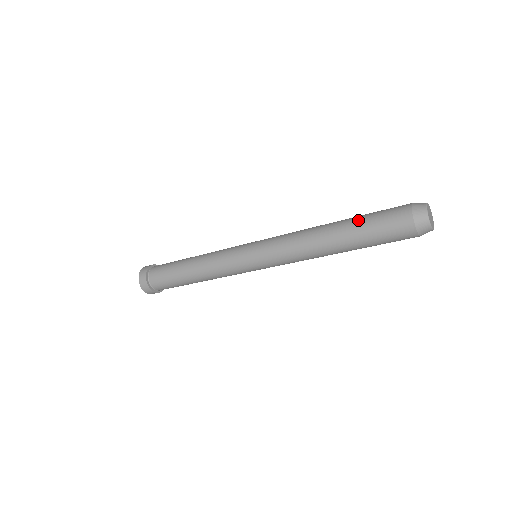
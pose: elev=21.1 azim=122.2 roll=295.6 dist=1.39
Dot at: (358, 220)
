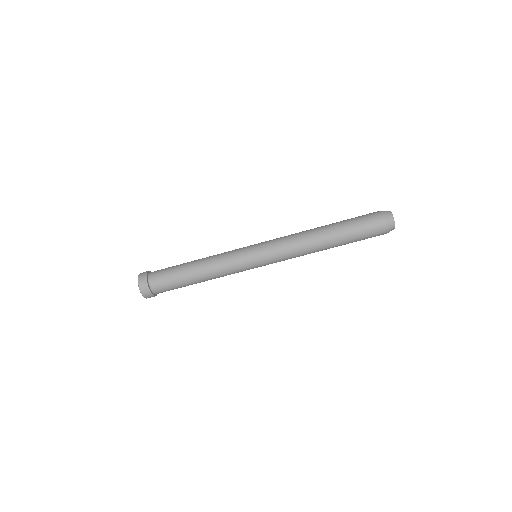
Dot at: occluded
